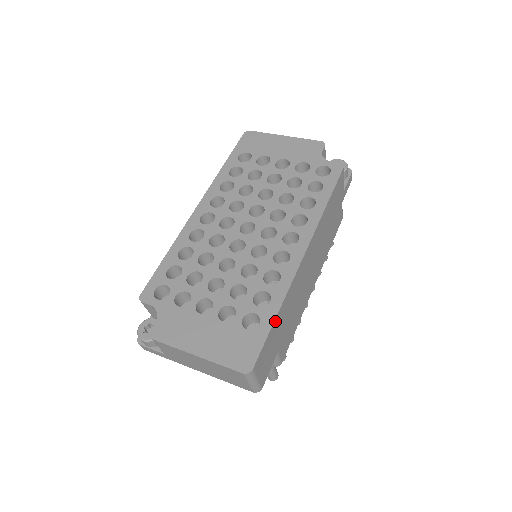
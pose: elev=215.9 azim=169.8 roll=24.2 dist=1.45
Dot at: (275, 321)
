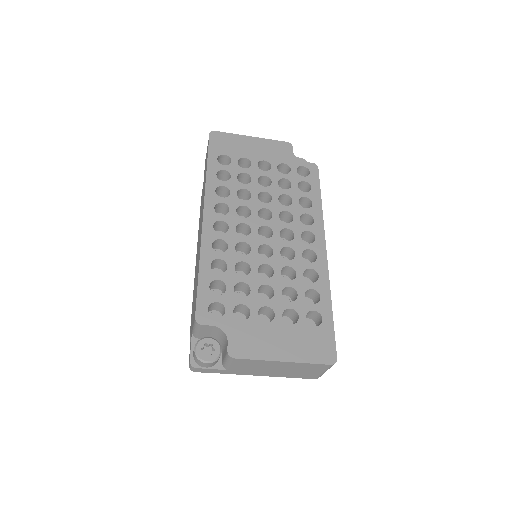
Dot at: (331, 313)
